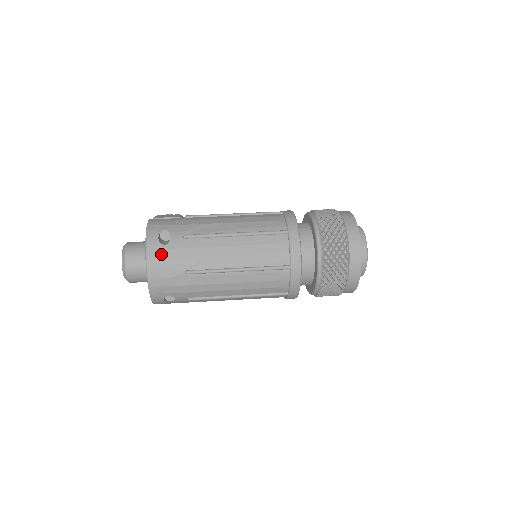
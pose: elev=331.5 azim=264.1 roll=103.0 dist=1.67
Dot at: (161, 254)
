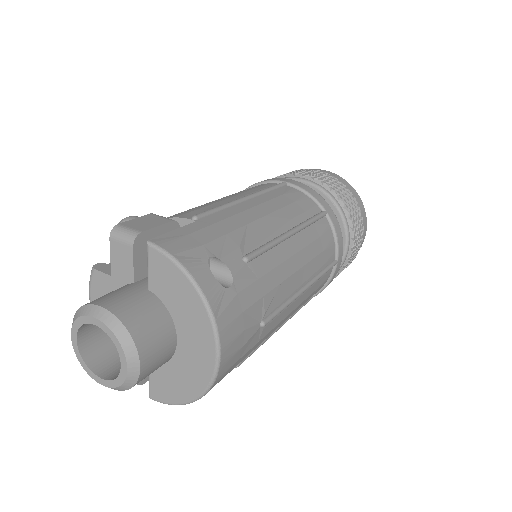
Dot at: (233, 308)
